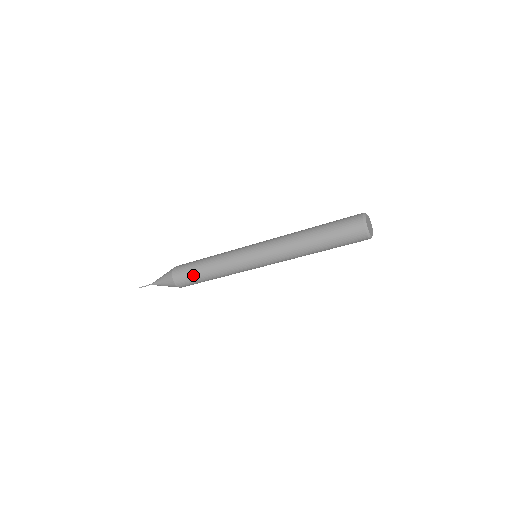
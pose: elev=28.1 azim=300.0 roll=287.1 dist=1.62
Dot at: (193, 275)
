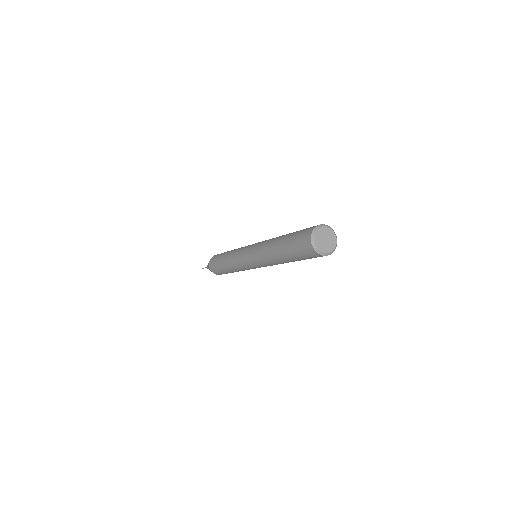
Dot at: (220, 269)
